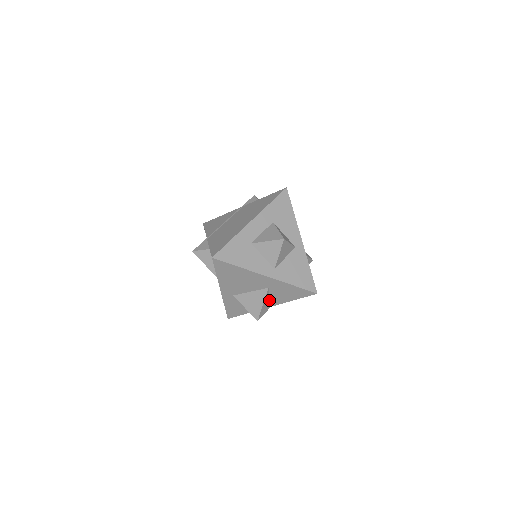
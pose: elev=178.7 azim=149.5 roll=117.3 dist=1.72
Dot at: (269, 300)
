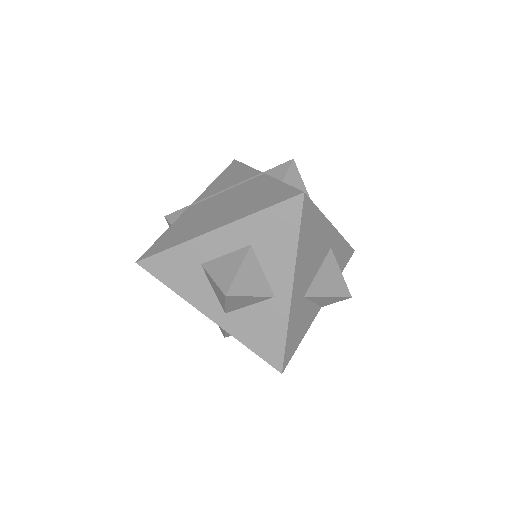
Dot at: occluded
